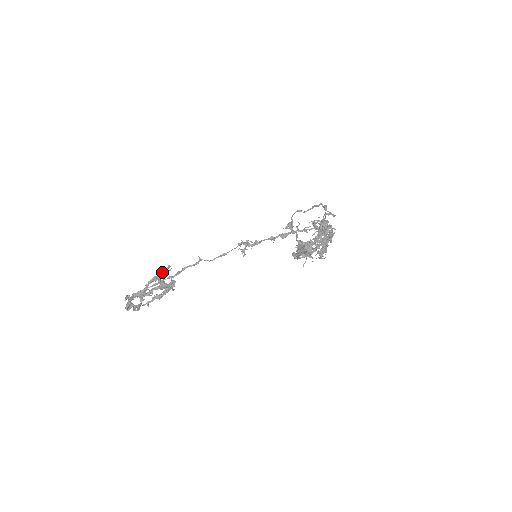
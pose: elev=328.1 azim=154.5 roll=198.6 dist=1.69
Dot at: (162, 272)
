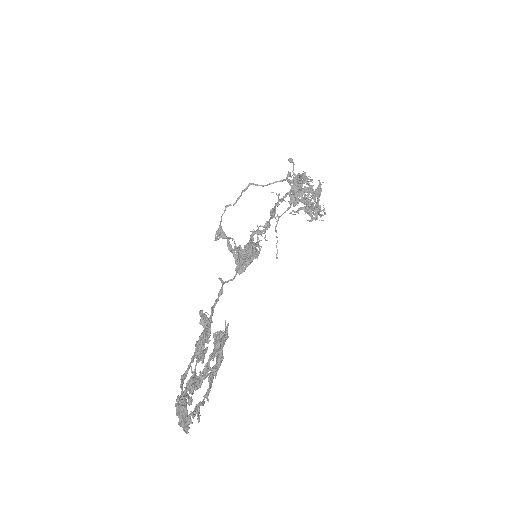
Dot at: (207, 320)
